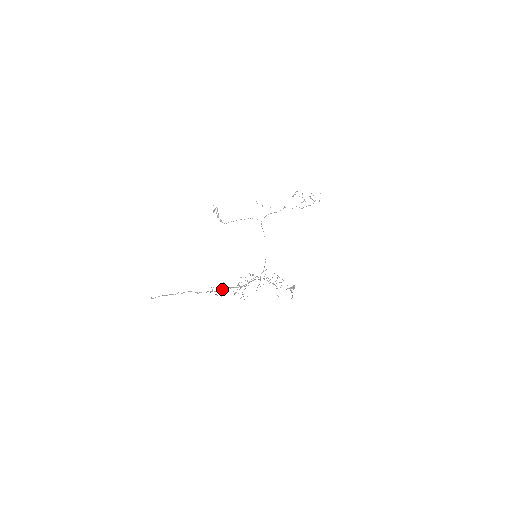
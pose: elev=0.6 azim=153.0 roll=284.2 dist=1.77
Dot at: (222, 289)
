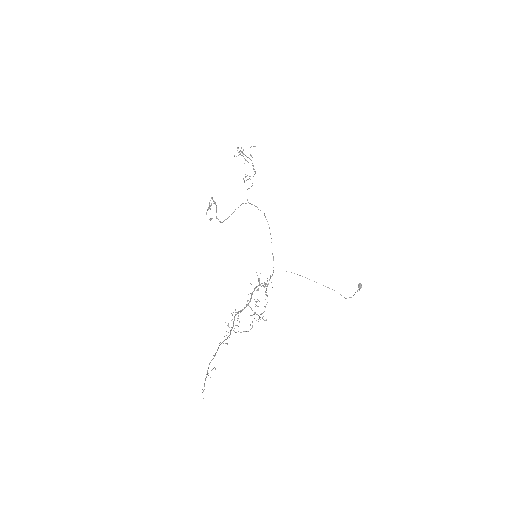
Dot at: (234, 320)
